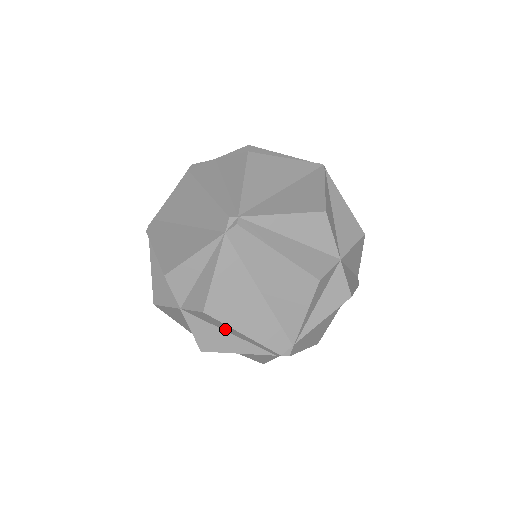
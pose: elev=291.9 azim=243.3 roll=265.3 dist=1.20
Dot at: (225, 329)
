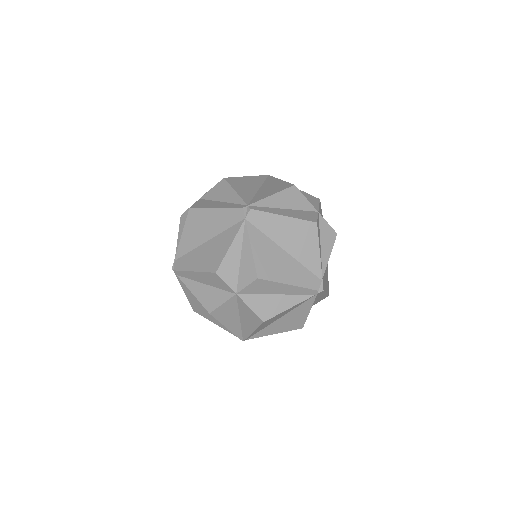
Dot at: (274, 291)
